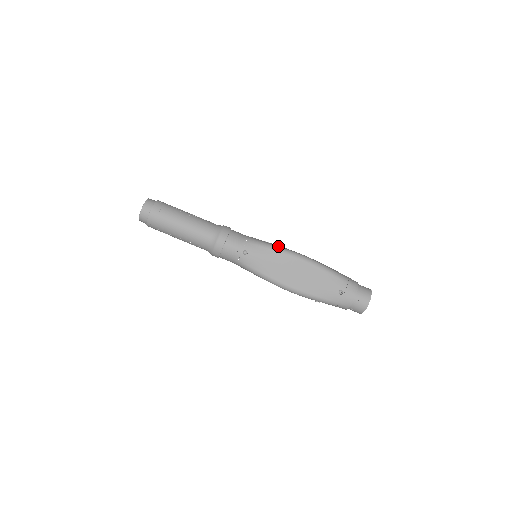
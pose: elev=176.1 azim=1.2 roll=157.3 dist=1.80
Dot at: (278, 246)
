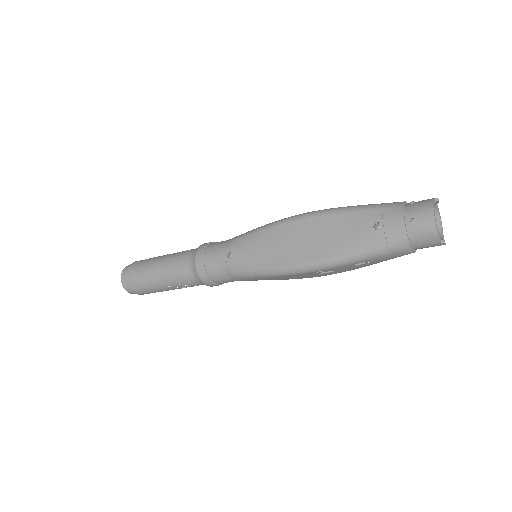
Dot at: (267, 224)
